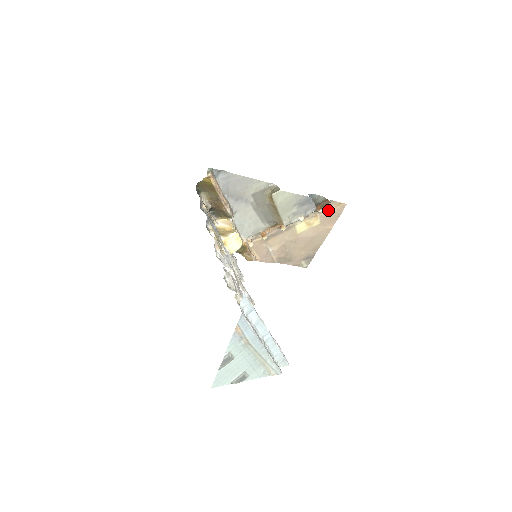
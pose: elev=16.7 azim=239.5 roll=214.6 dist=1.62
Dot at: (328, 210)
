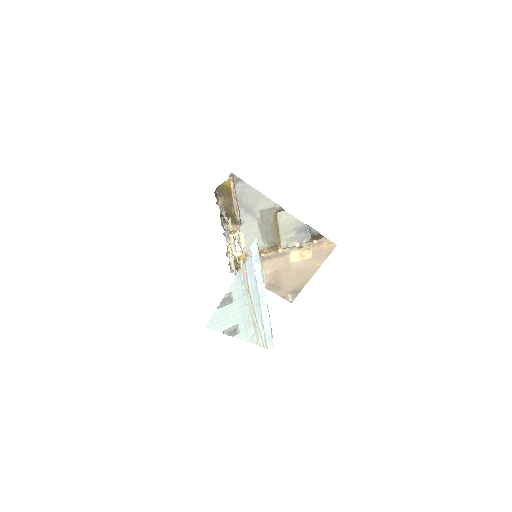
Dot at: (320, 246)
